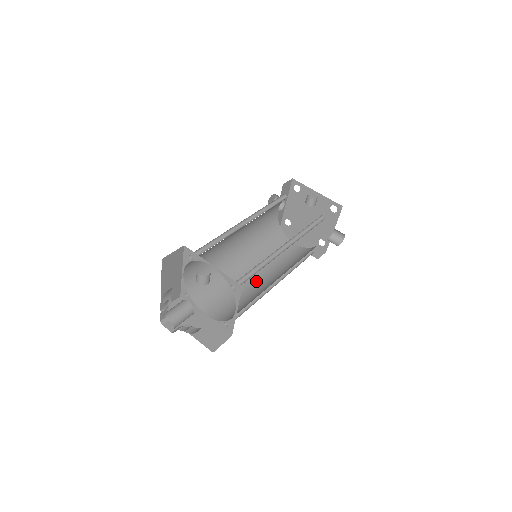
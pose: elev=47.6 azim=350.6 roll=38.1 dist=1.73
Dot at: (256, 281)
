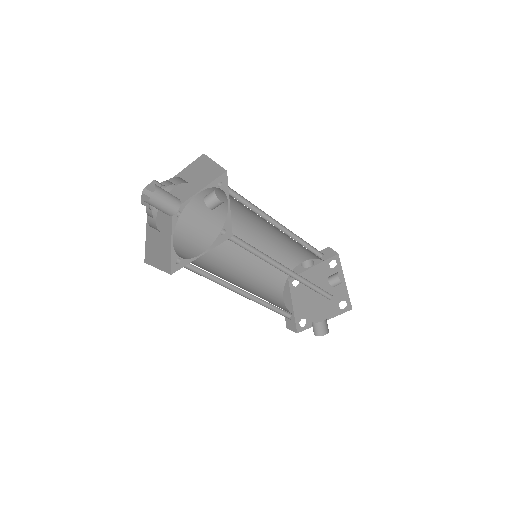
Dot at: (231, 276)
